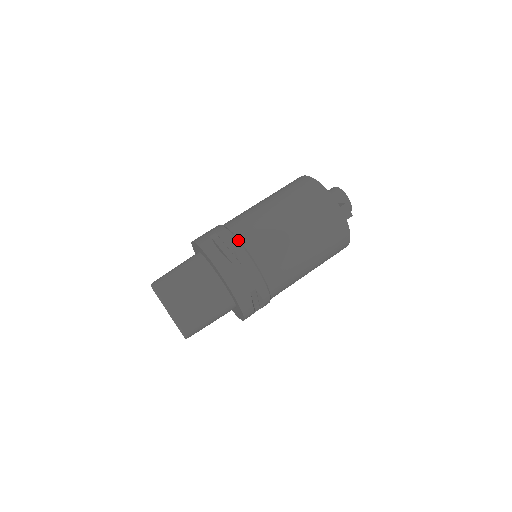
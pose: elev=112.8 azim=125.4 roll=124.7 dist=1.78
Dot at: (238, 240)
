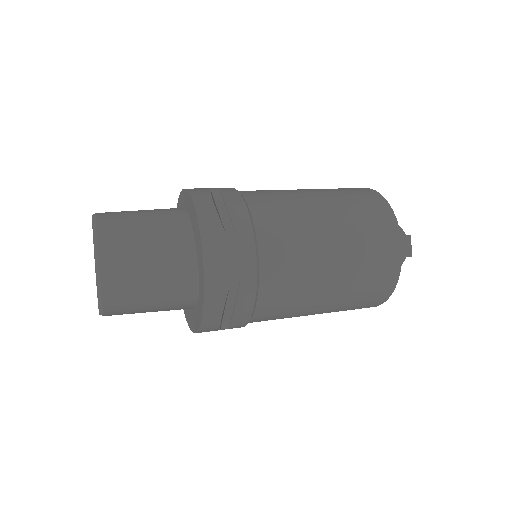
Dot at: (247, 205)
